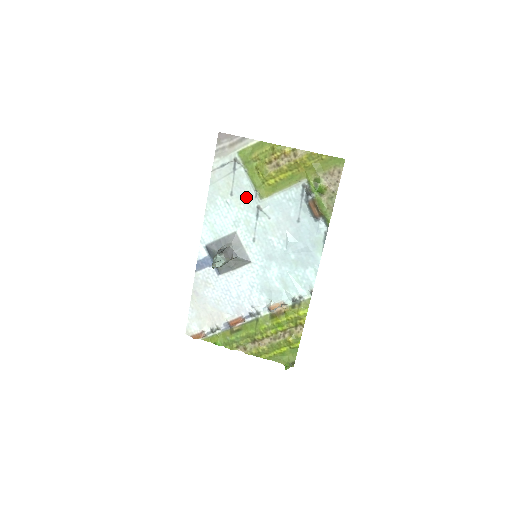
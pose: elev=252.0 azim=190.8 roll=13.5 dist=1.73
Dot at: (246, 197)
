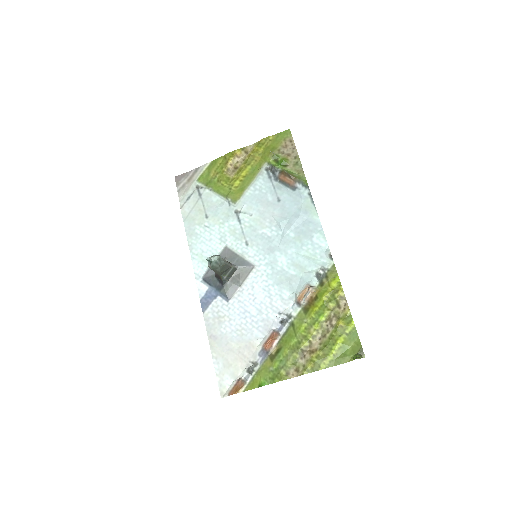
Dot at: (221, 211)
